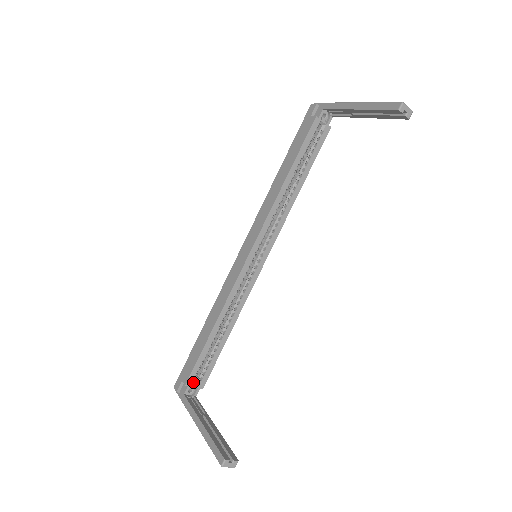
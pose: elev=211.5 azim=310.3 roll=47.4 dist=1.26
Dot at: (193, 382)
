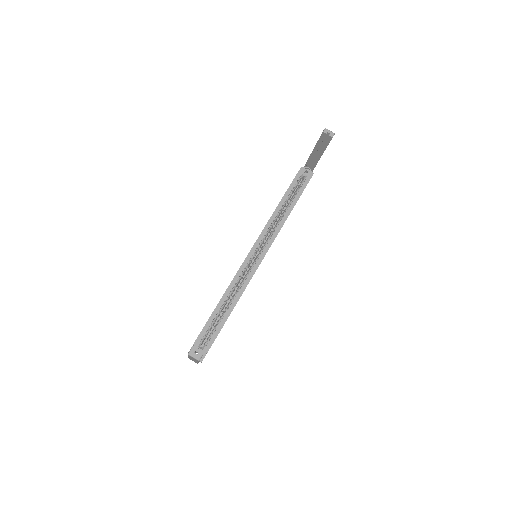
Dot at: (200, 345)
